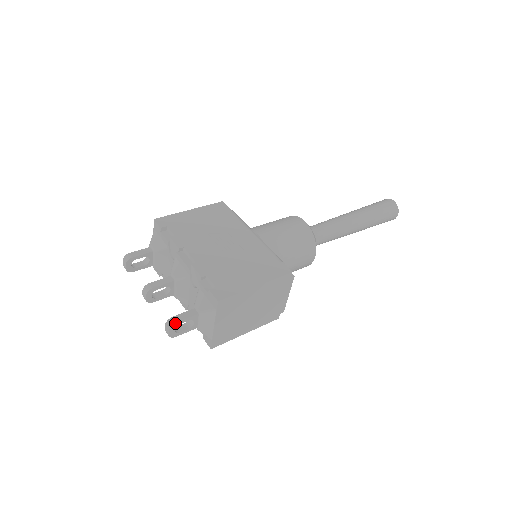
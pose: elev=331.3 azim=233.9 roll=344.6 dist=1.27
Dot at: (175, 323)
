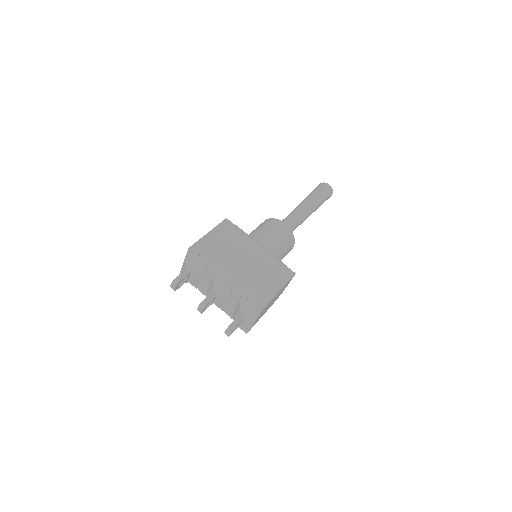
Dot at: occluded
